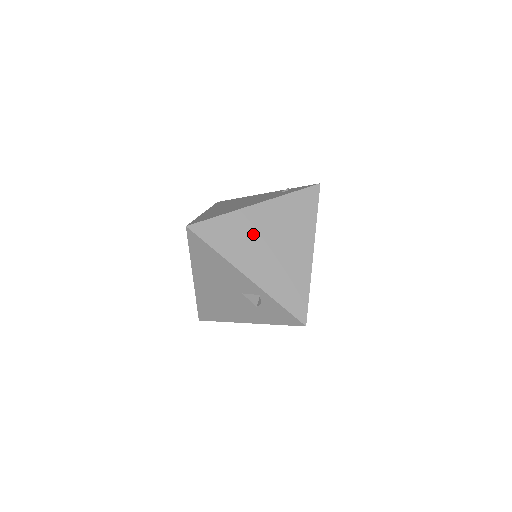
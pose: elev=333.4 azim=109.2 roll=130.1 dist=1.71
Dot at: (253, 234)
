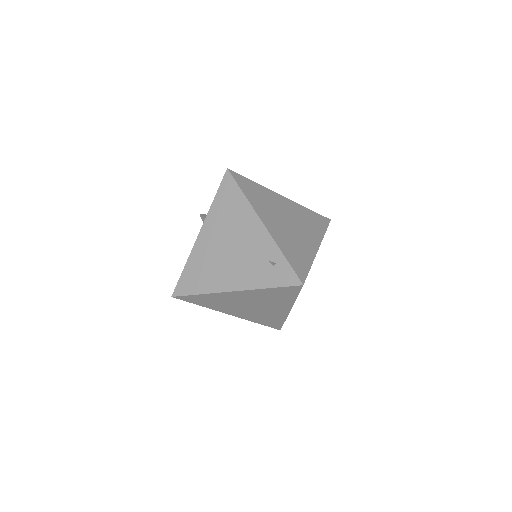
Dot at: (232, 302)
